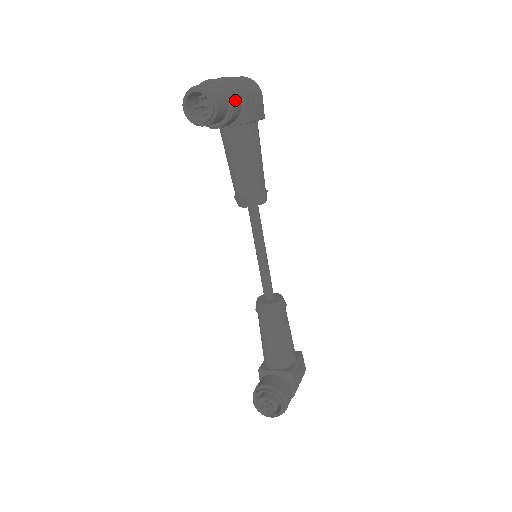
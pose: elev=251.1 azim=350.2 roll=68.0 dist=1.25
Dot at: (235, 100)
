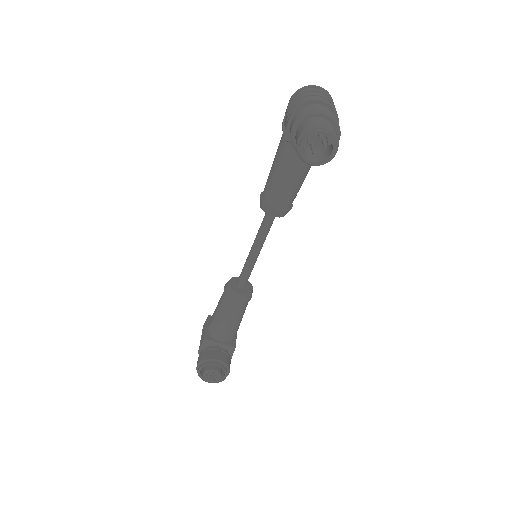
Dot at: occluded
